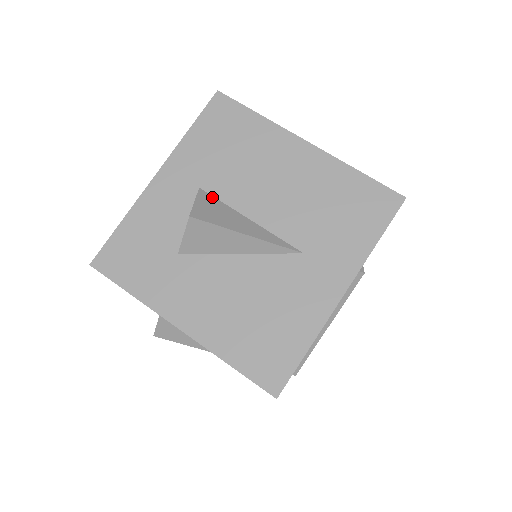
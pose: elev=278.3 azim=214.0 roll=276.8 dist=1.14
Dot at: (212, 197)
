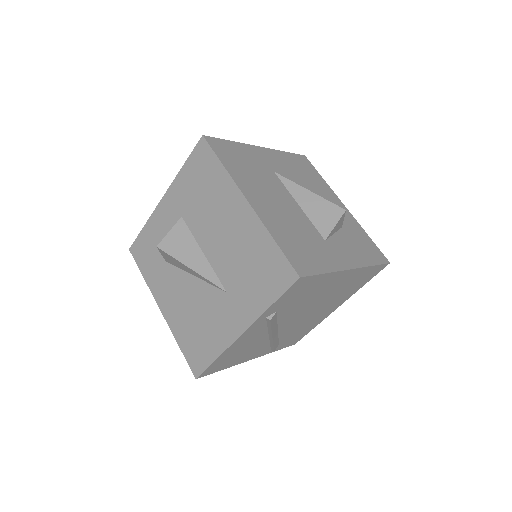
Dot at: (186, 227)
